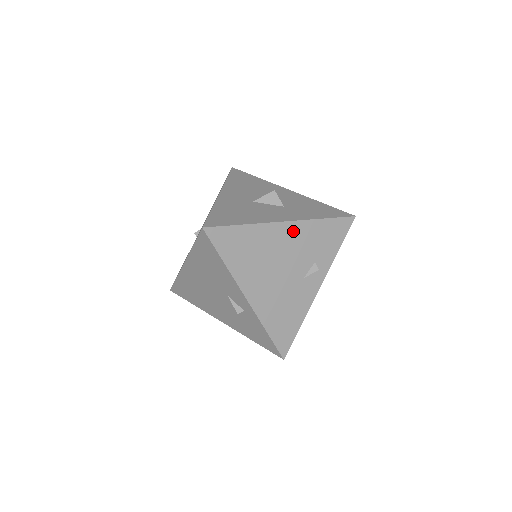
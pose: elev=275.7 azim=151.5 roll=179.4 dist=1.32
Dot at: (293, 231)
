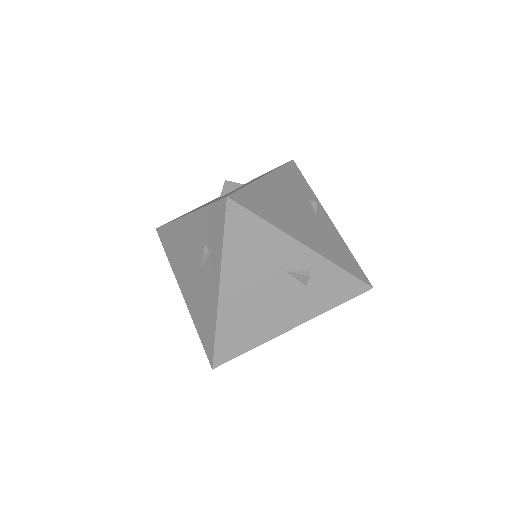
Dot at: (276, 181)
